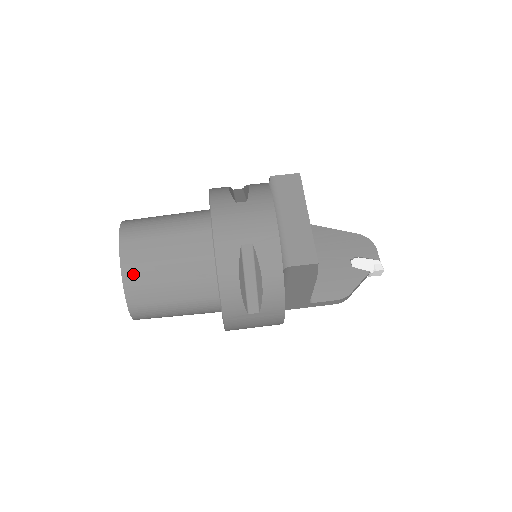
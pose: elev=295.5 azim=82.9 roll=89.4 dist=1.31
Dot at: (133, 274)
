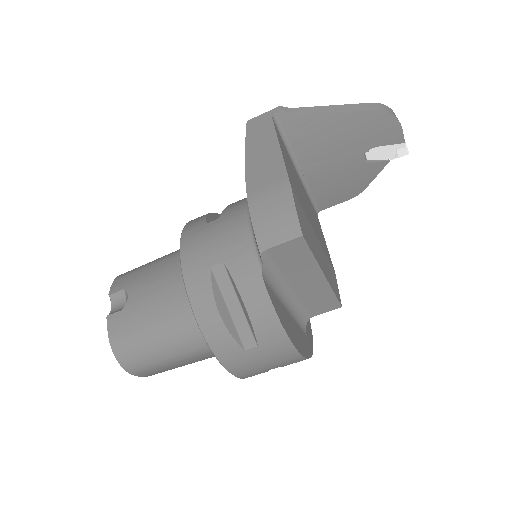
Dot at: occluded
